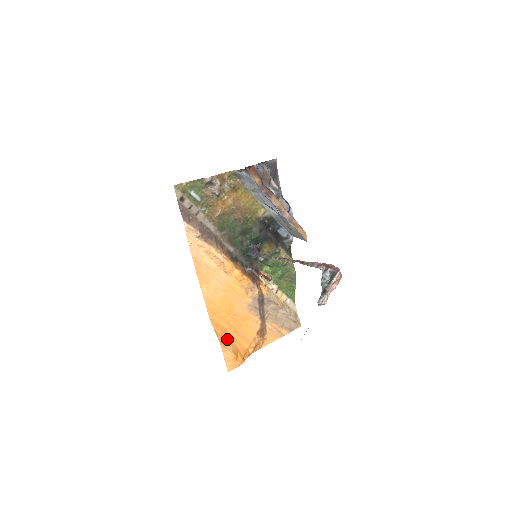
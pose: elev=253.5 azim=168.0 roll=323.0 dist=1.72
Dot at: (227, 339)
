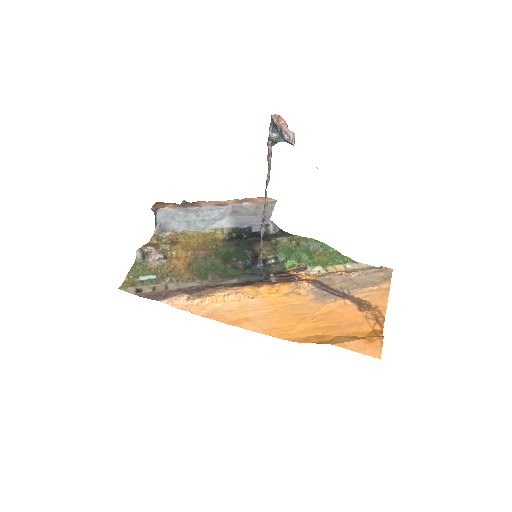
Dot at: (335, 339)
